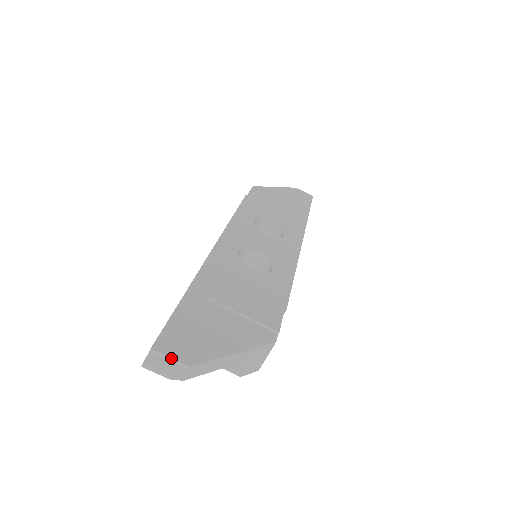
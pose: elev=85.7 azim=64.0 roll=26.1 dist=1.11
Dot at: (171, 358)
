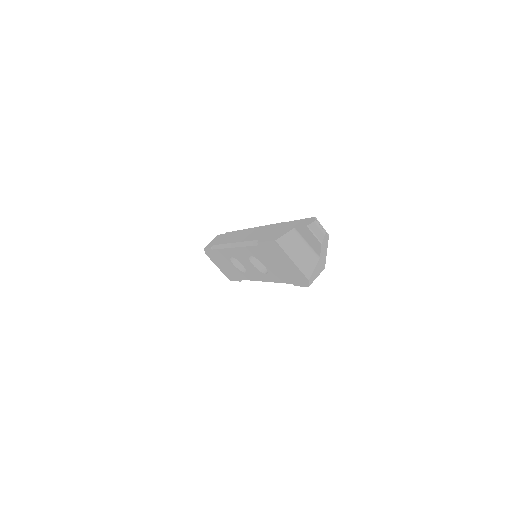
Dot at: occluded
